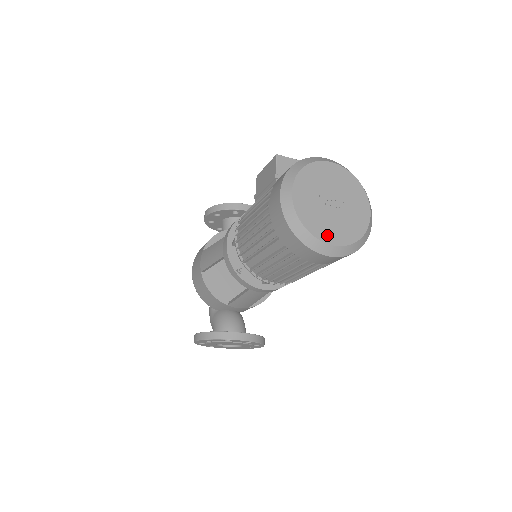
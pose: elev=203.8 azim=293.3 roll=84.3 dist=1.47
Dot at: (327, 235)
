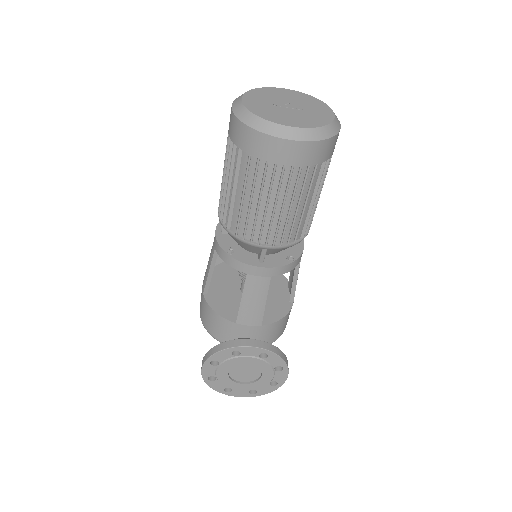
Dot at: (283, 121)
